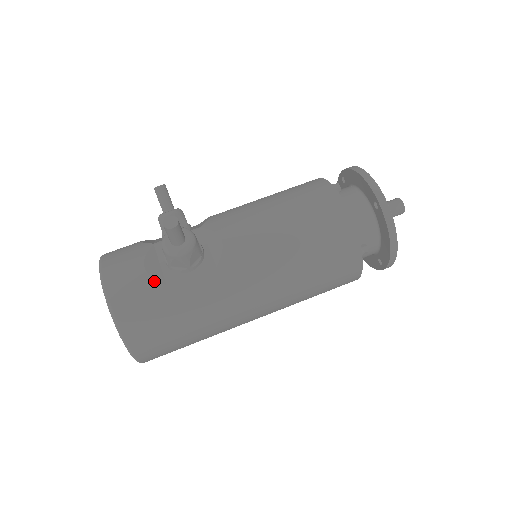
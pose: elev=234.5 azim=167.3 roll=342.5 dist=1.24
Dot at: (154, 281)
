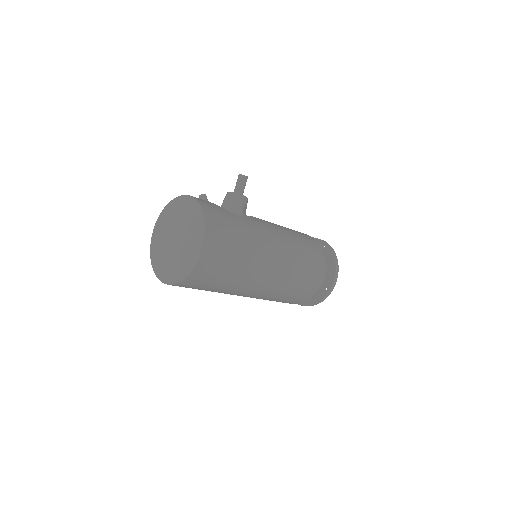
Dot at: occluded
